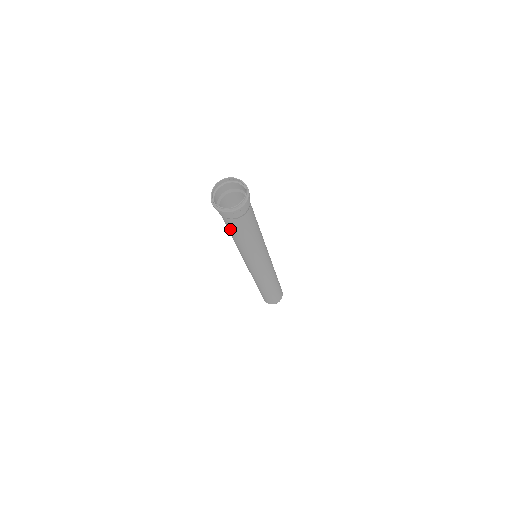
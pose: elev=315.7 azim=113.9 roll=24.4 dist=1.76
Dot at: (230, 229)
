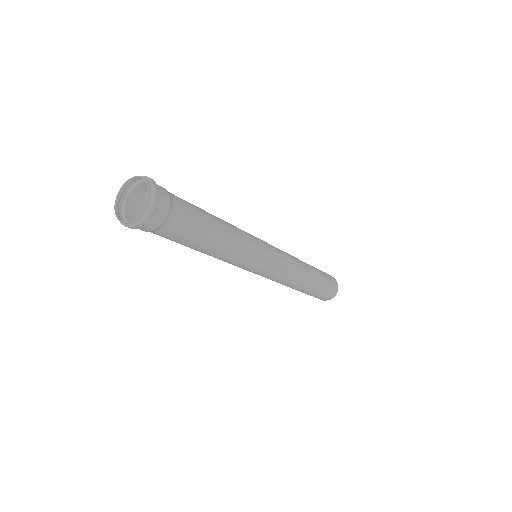
Dot at: occluded
